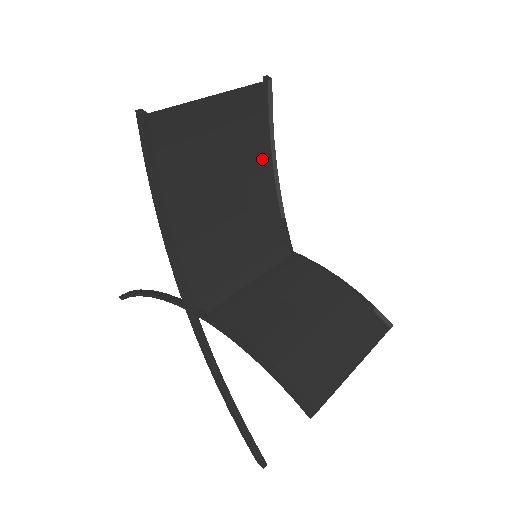
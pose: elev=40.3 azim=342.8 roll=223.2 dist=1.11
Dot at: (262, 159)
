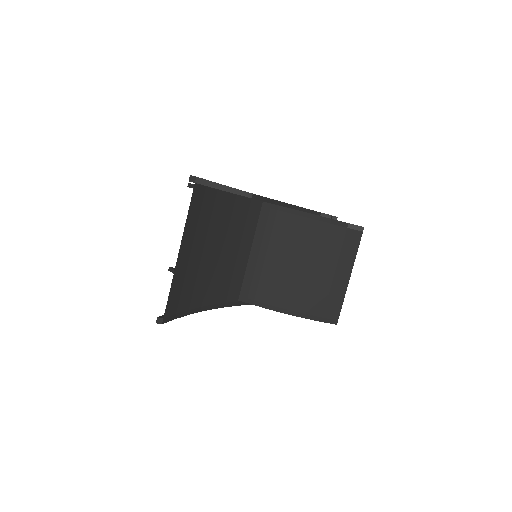
Dot at: (220, 204)
